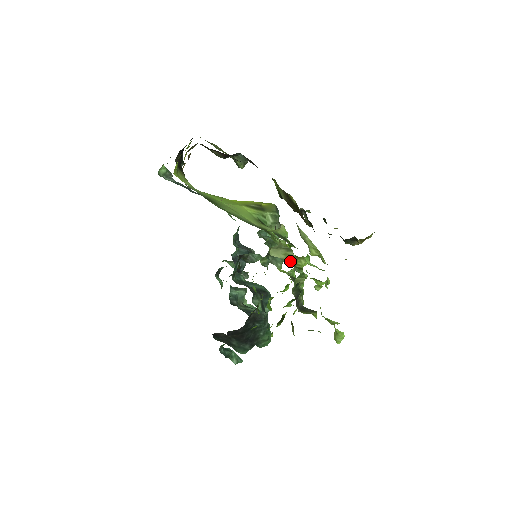
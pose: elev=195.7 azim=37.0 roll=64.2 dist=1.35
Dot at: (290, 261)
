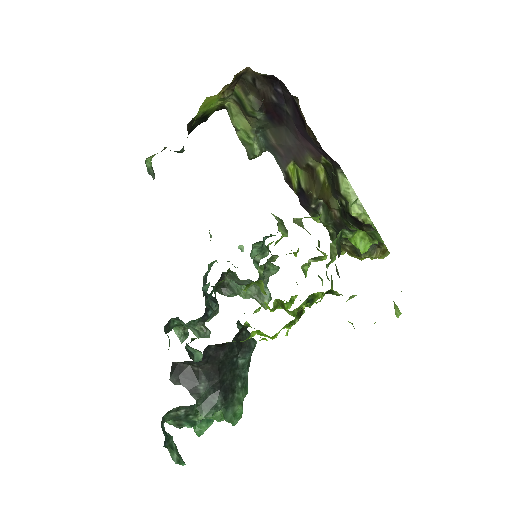
Dot at: occluded
